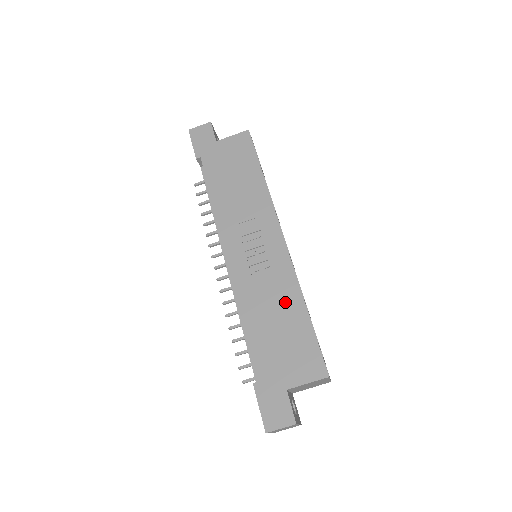
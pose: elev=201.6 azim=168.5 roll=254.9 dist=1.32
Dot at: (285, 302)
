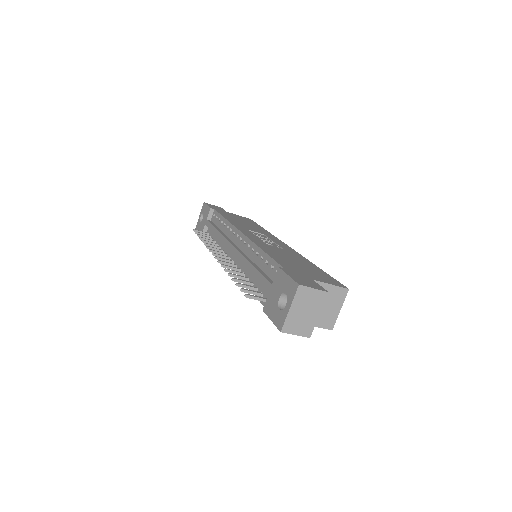
Dot at: (297, 258)
